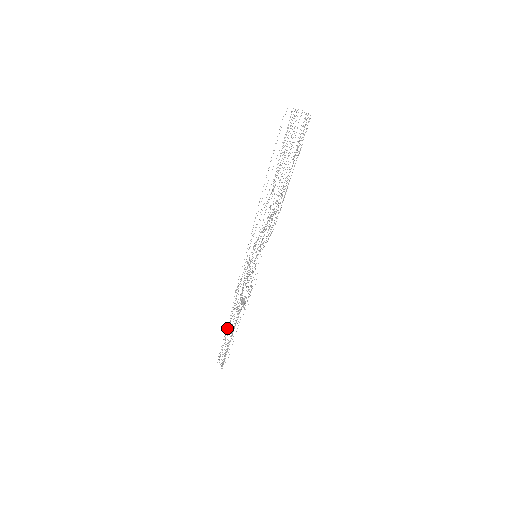
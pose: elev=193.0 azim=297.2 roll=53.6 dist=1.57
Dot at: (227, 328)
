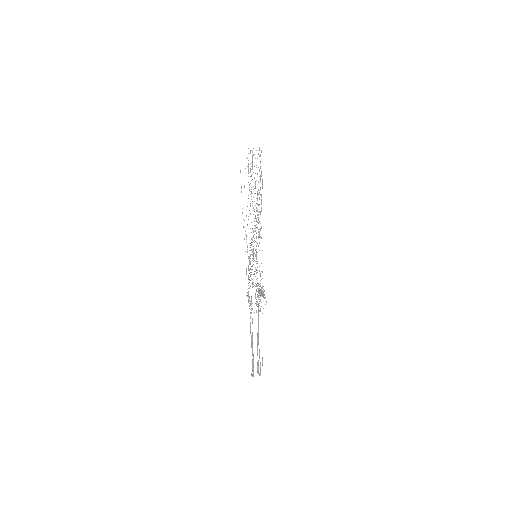
Dot at: occluded
